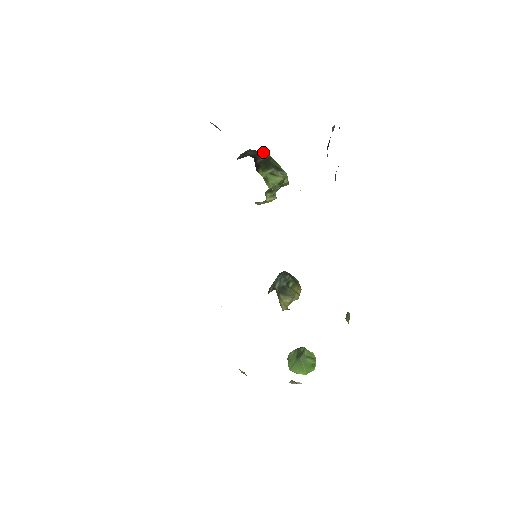
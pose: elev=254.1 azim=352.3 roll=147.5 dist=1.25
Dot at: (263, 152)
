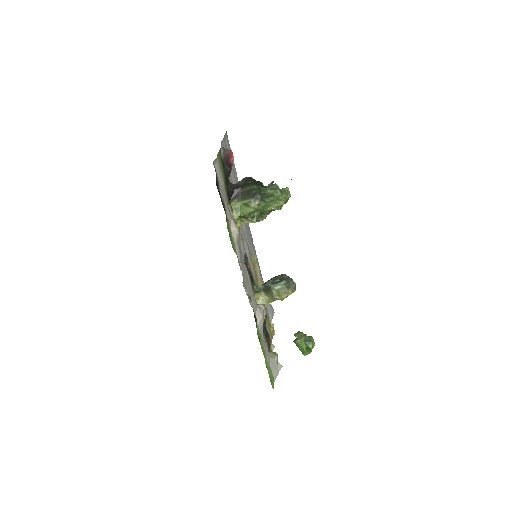
Dot at: (252, 182)
